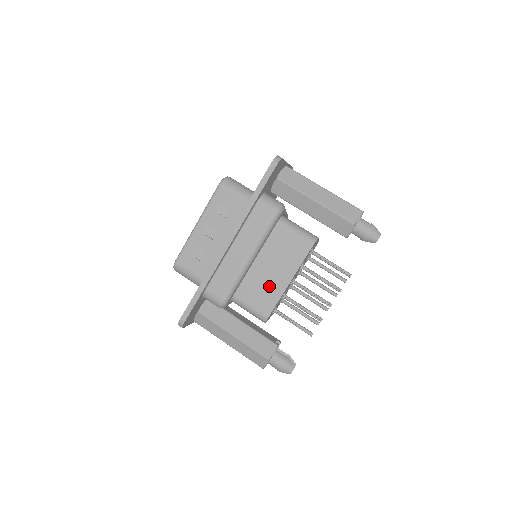
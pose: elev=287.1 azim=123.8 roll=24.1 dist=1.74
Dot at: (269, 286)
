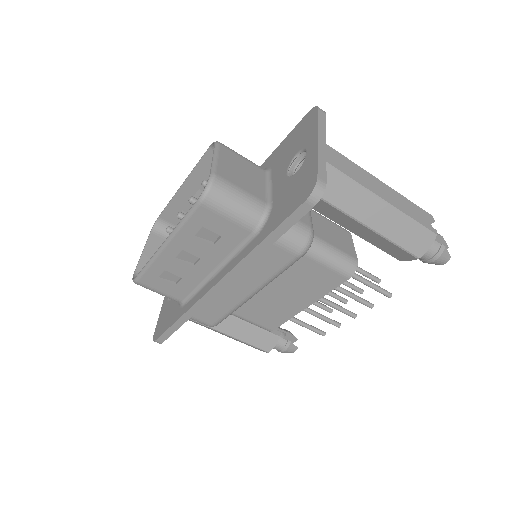
Dot at: (277, 308)
